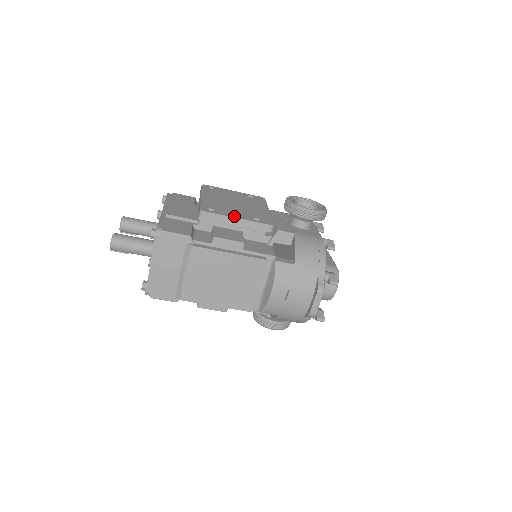
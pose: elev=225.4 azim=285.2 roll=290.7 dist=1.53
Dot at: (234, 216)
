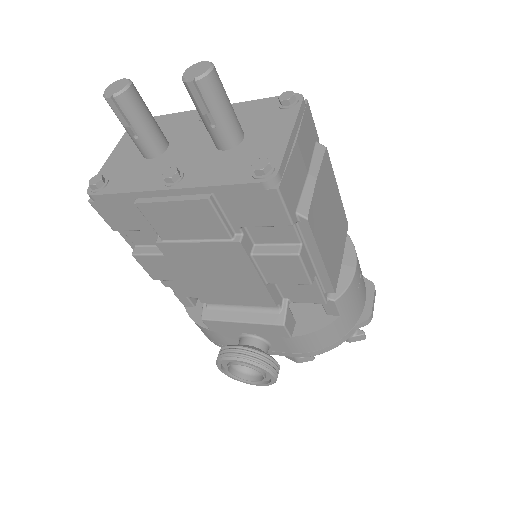
Dot at: occluded
